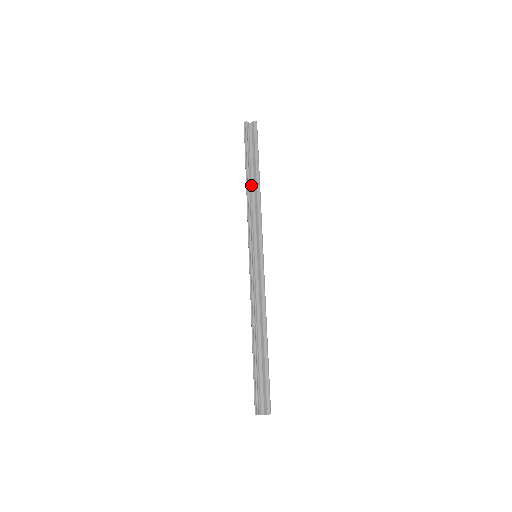
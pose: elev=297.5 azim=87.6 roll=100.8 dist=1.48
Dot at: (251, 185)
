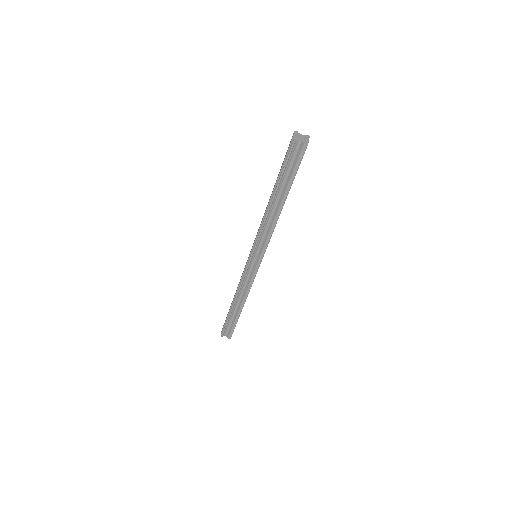
Dot at: (273, 207)
